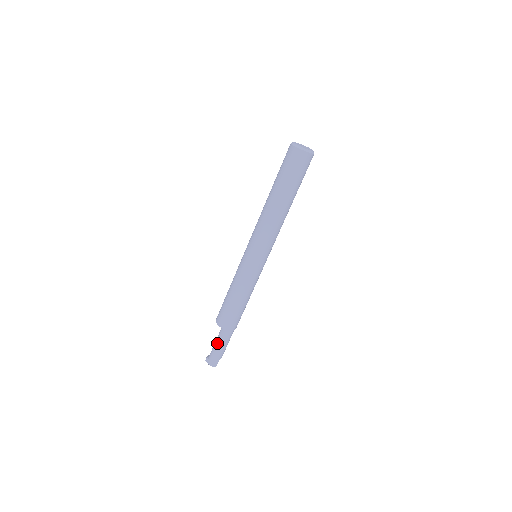
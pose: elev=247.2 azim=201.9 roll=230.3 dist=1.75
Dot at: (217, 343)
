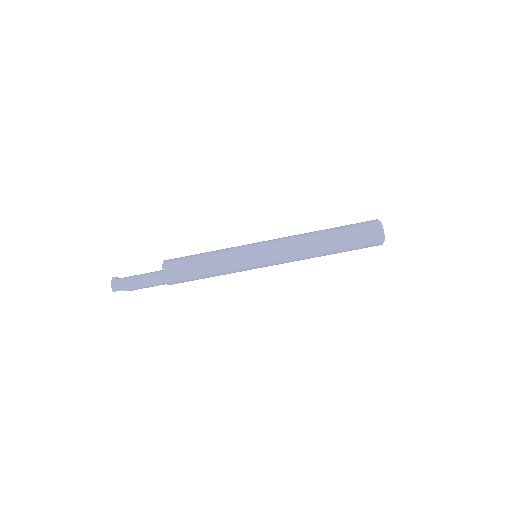
Dot at: (142, 276)
